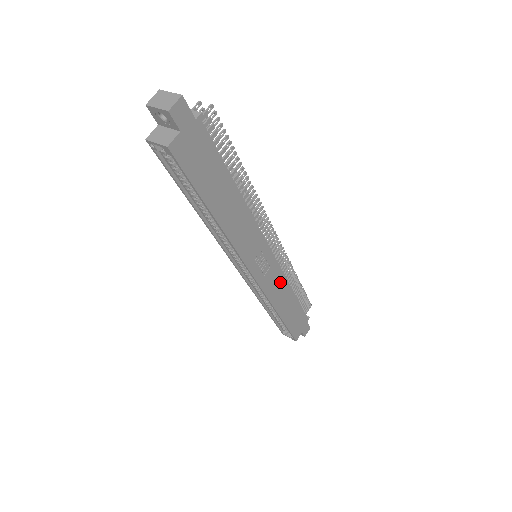
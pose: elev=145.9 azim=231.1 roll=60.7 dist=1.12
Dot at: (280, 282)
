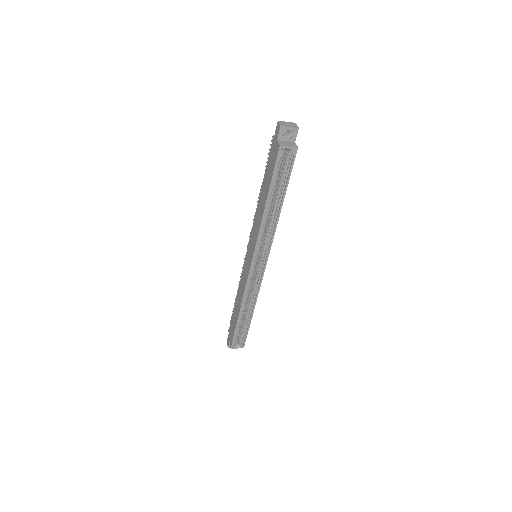
Dot at: occluded
